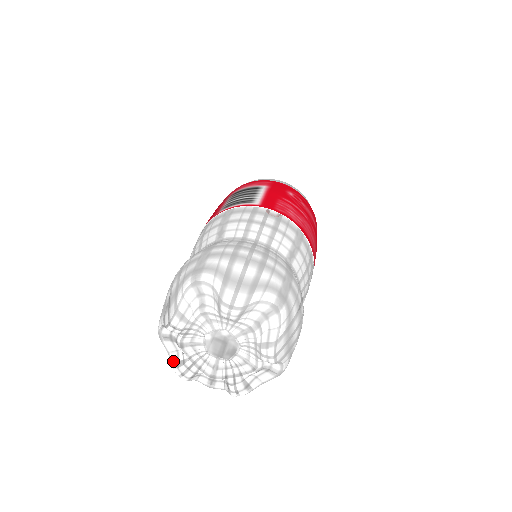
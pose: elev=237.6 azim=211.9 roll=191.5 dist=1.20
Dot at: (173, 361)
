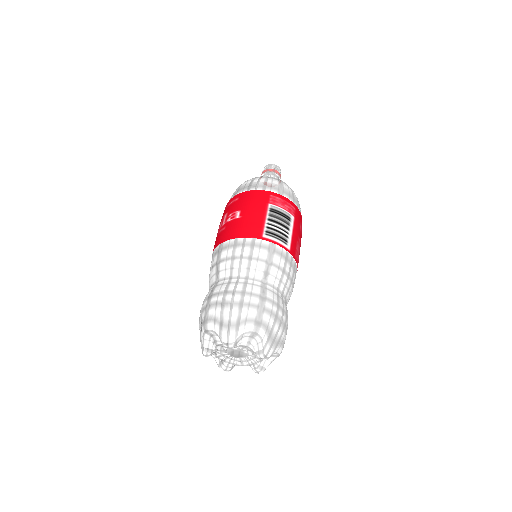
Dot at: (205, 346)
